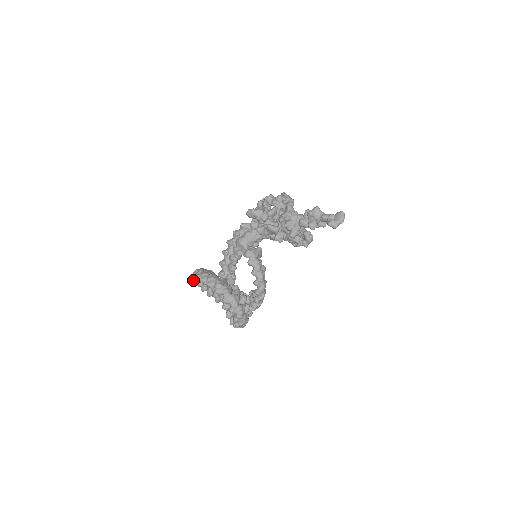
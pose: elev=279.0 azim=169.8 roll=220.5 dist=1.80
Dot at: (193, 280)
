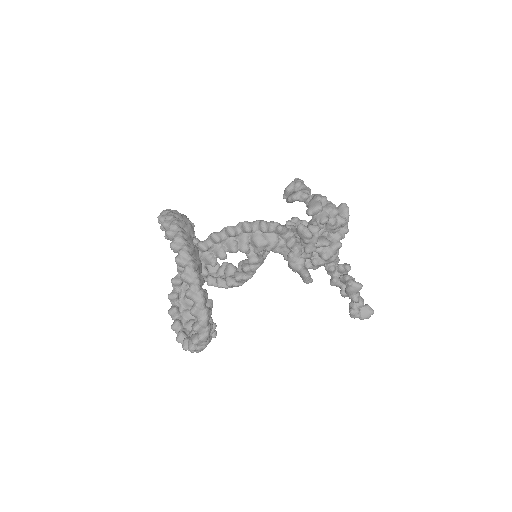
Dot at: (163, 222)
